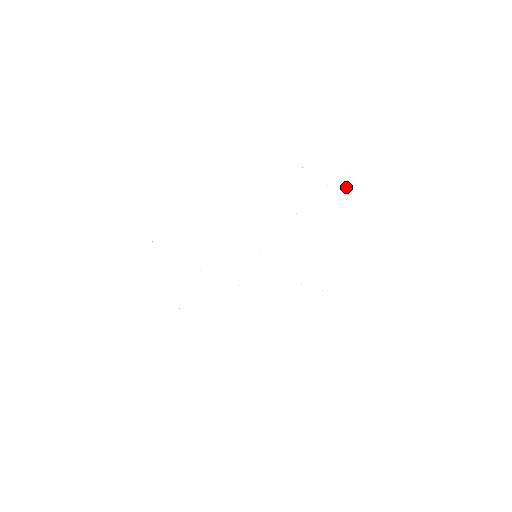
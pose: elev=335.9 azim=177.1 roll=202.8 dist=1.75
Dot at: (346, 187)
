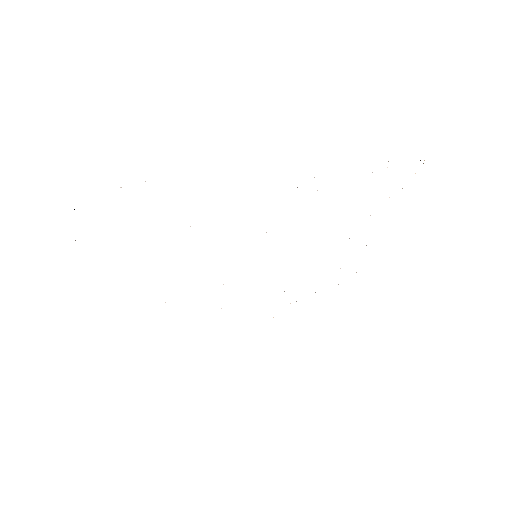
Dot at: occluded
